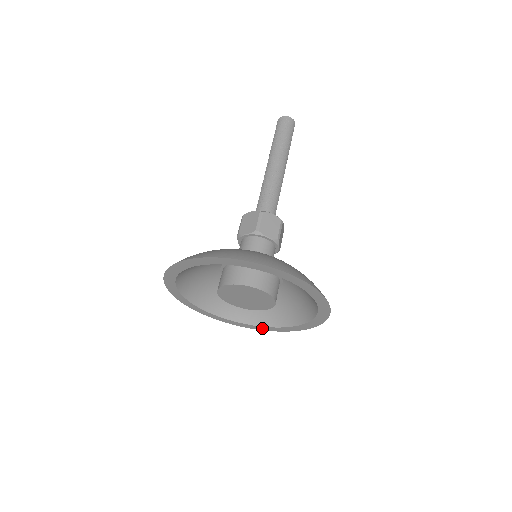
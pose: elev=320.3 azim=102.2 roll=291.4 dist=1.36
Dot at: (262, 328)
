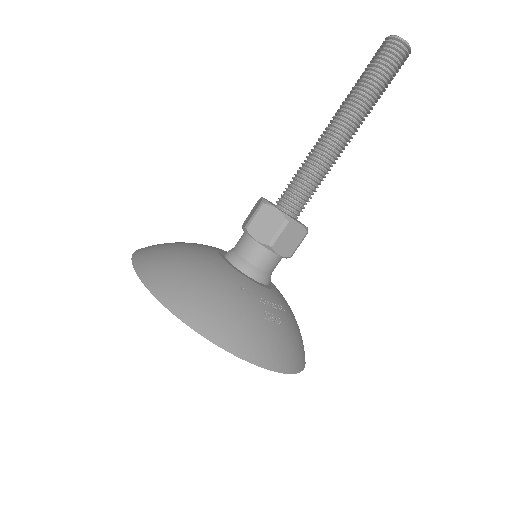
Dot at: occluded
